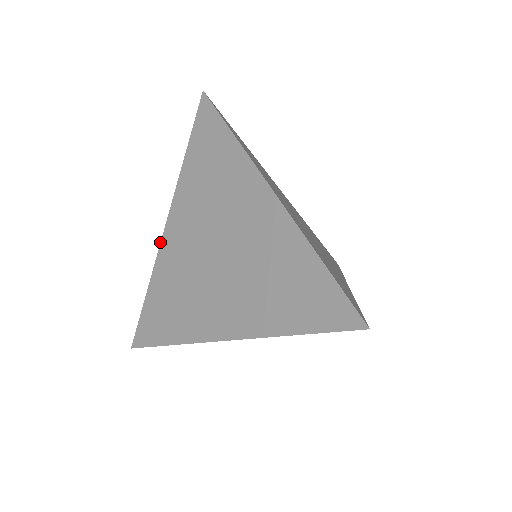
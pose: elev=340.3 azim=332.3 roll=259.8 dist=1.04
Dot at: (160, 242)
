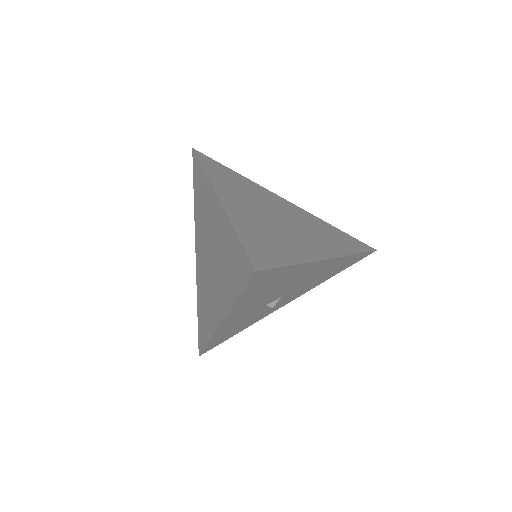
Dot at: (196, 267)
